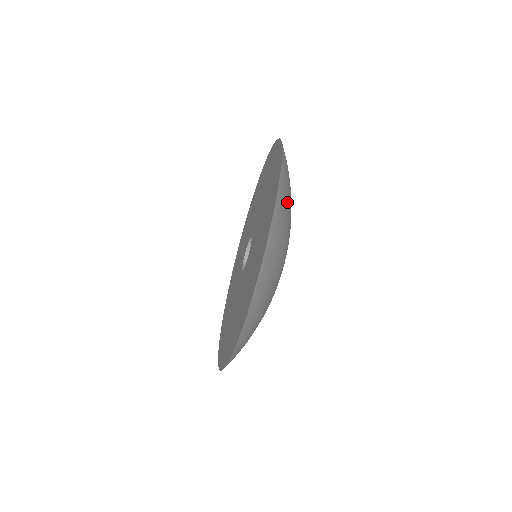
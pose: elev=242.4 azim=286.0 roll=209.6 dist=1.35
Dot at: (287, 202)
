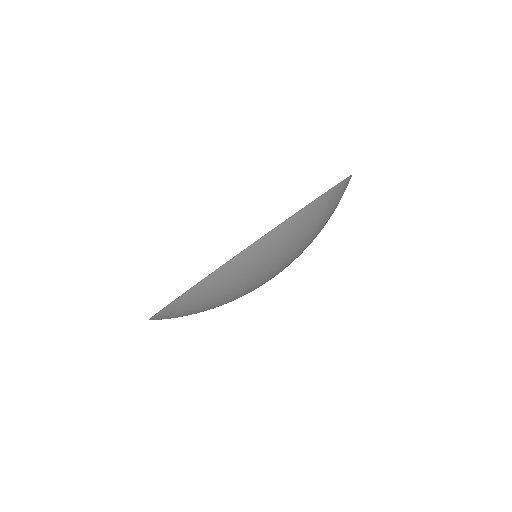
Dot at: (301, 232)
